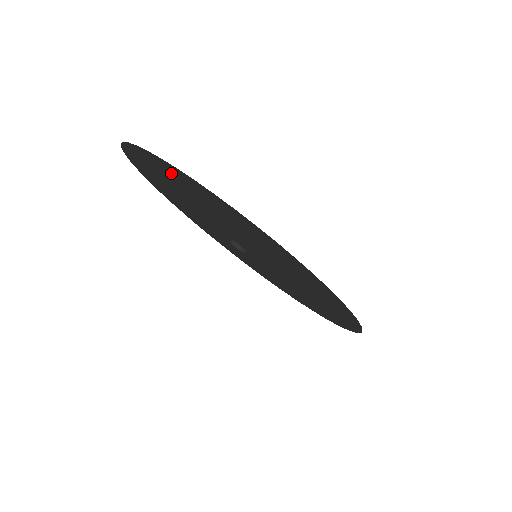
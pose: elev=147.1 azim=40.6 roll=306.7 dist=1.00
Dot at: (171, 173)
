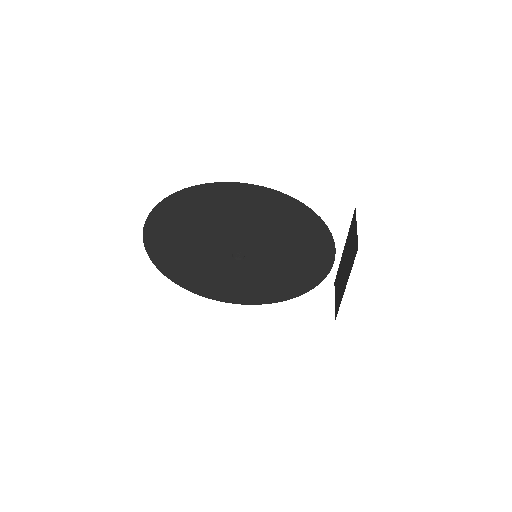
Dot at: (241, 197)
